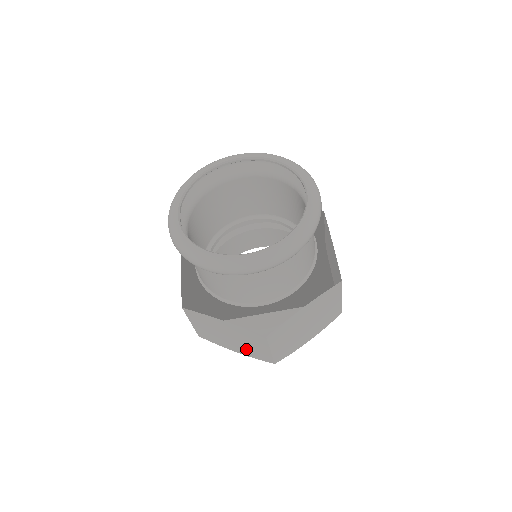
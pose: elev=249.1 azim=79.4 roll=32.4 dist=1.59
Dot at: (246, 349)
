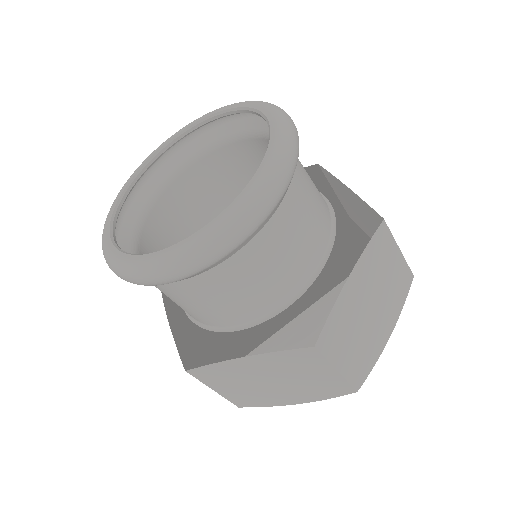
Dot at: (305, 390)
